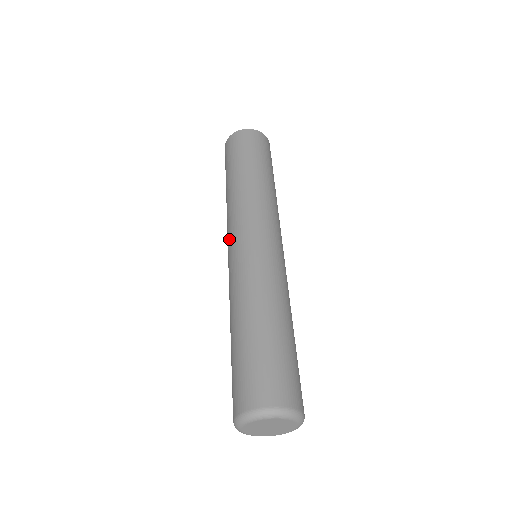
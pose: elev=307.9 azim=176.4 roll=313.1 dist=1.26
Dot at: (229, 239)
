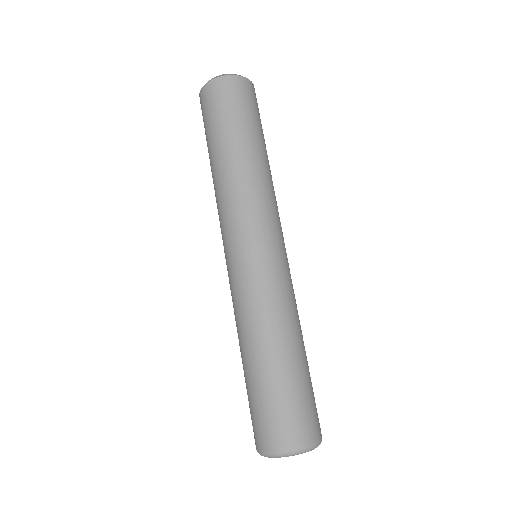
Dot at: (223, 244)
